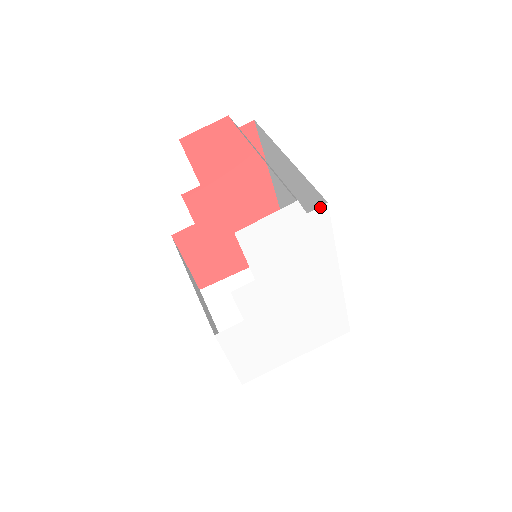
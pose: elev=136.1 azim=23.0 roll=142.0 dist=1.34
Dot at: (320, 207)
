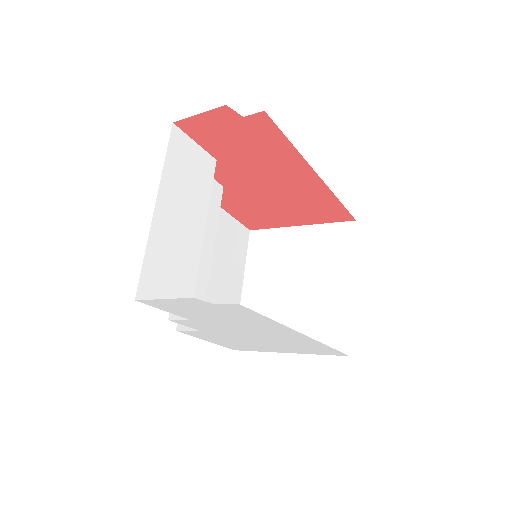
Dot at: (230, 304)
